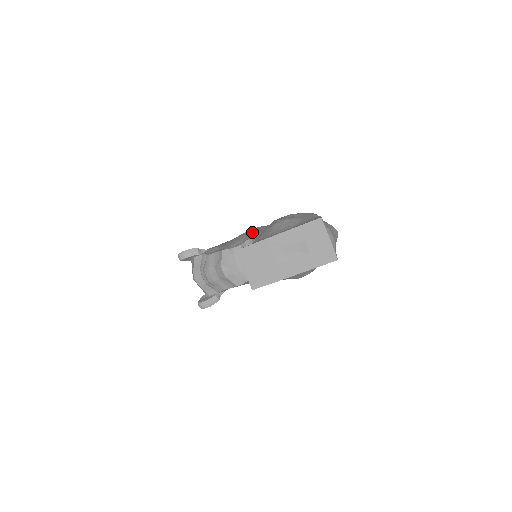
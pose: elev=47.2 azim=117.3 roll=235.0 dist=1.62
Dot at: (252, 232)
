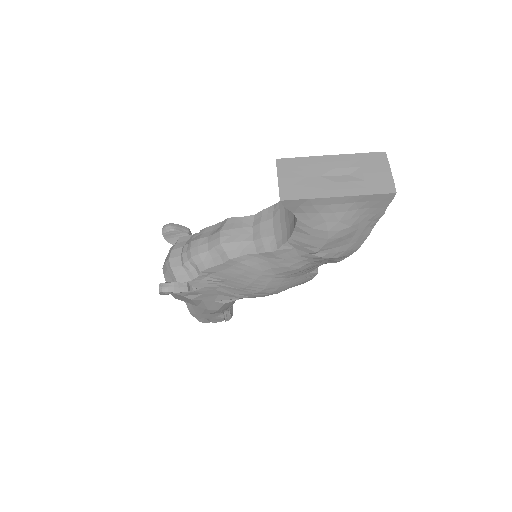
Dot at: occluded
